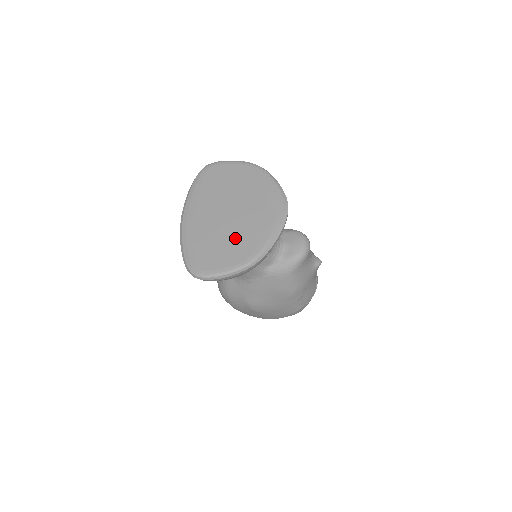
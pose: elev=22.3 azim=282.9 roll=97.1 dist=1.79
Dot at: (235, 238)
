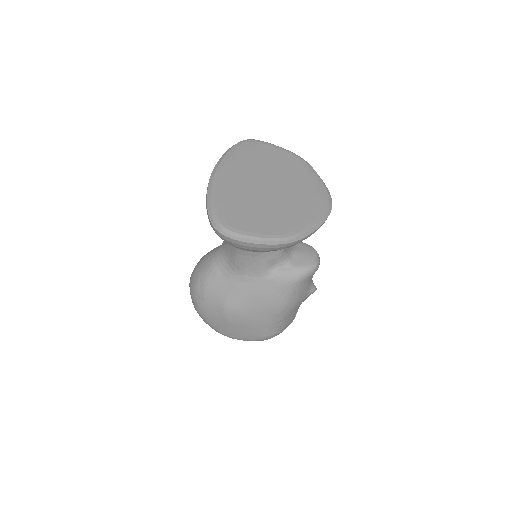
Dot at: (273, 210)
